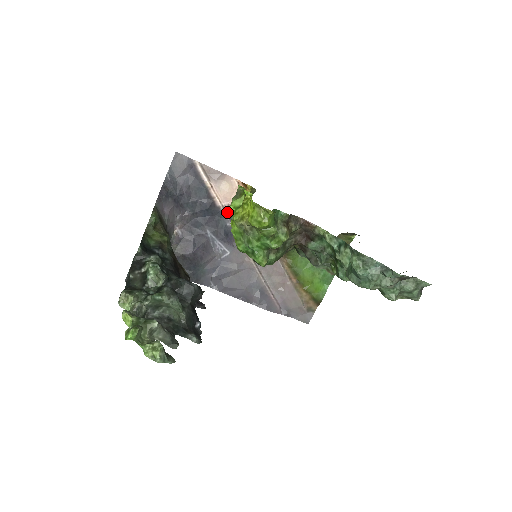
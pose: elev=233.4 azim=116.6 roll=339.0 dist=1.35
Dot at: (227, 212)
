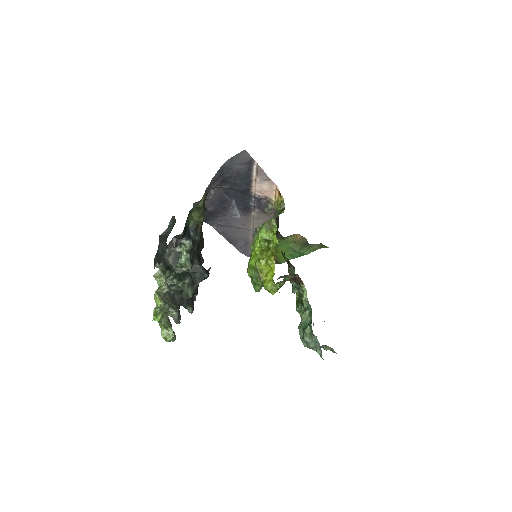
Dot at: (255, 198)
